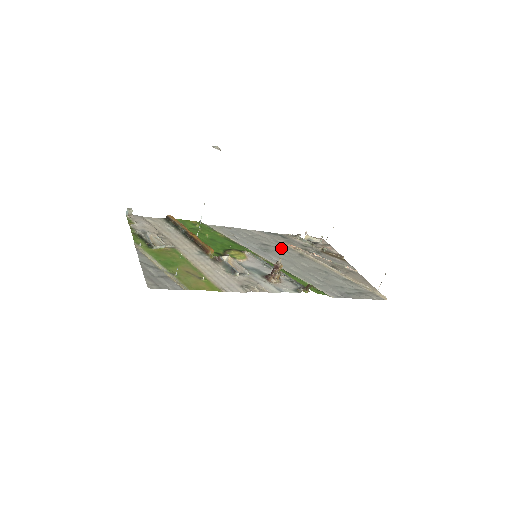
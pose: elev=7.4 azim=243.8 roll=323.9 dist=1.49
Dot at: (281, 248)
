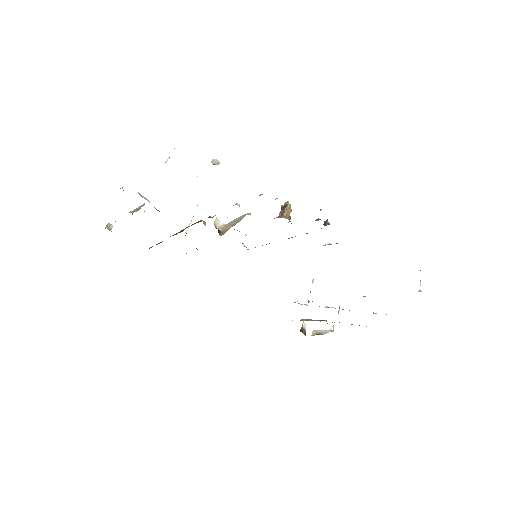
Dot at: occluded
